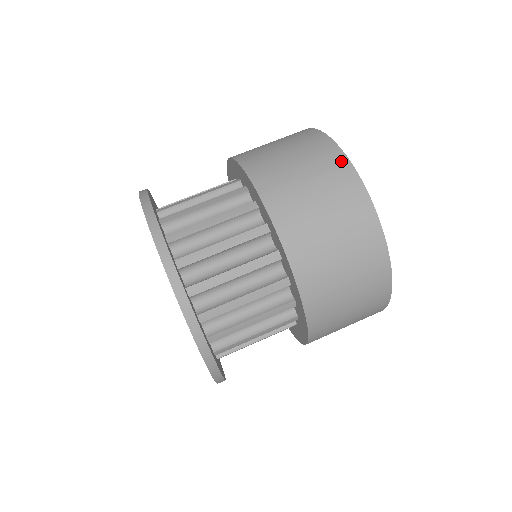
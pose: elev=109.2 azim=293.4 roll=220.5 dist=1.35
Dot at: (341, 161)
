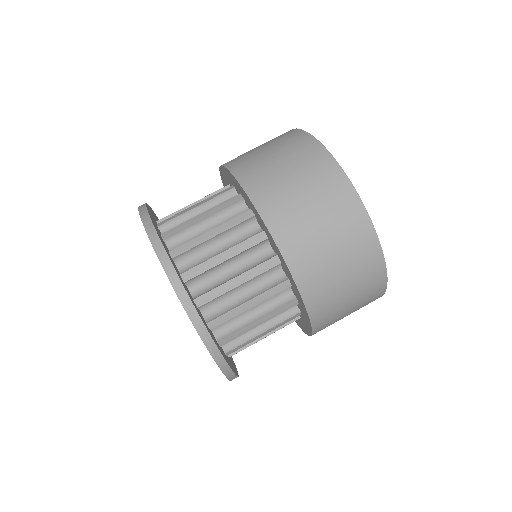
Dot at: (349, 193)
